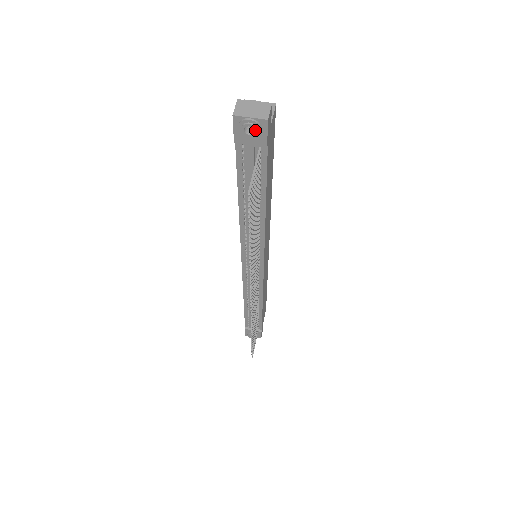
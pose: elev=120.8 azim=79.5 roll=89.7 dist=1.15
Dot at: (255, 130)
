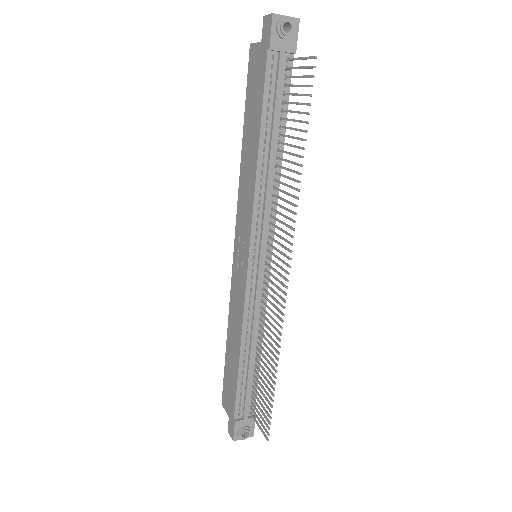
Dot at: (292, 27)
